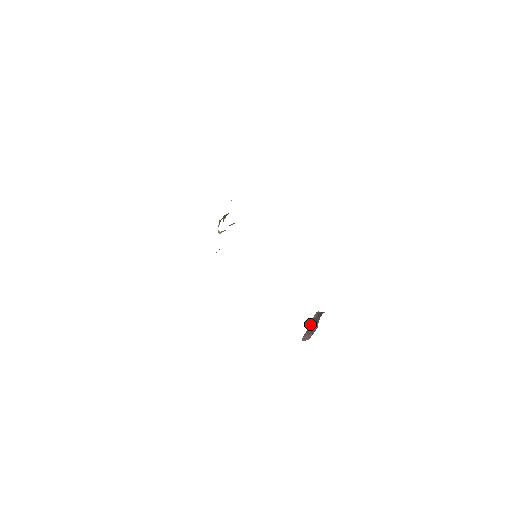
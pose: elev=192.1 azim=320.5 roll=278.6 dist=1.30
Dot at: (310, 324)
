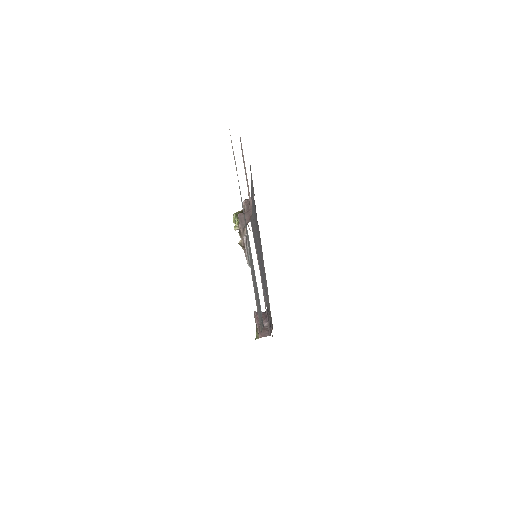
Dot at: (257, 322)
